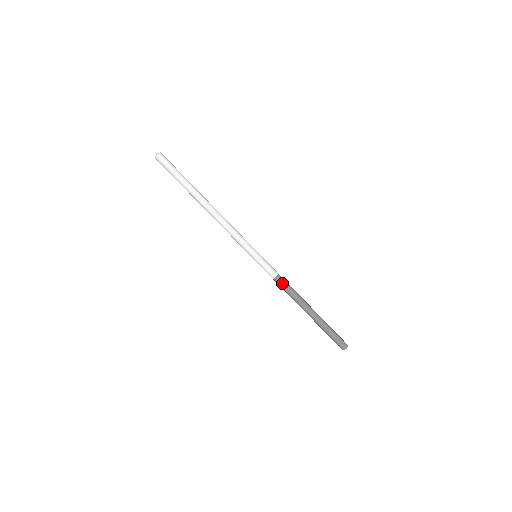
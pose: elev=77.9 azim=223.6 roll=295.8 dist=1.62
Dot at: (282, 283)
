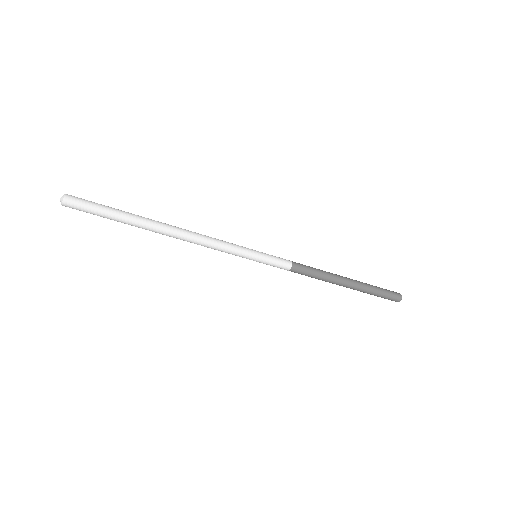
Dot at: (300, 273)
